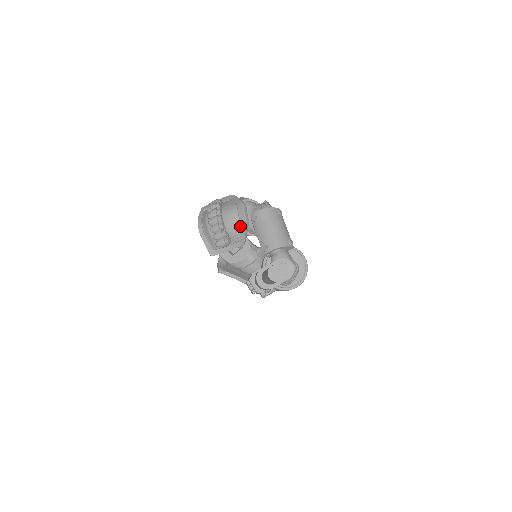
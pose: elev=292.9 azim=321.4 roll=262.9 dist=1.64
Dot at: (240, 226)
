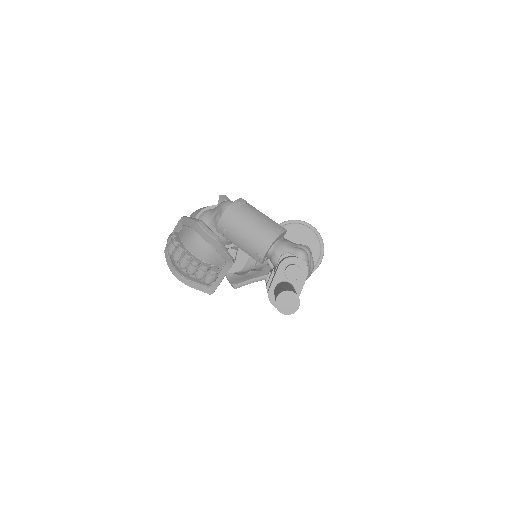
Dot at: (214, 248)
